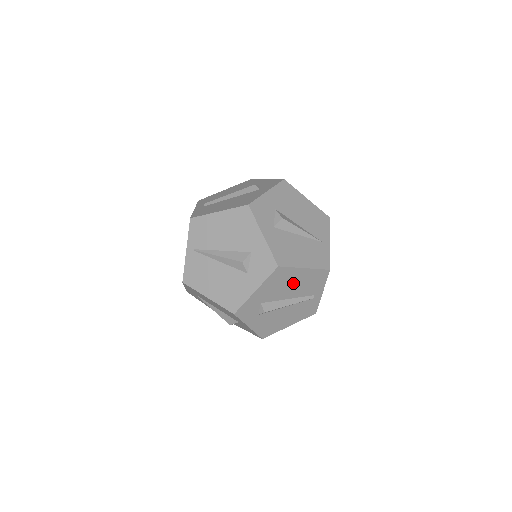
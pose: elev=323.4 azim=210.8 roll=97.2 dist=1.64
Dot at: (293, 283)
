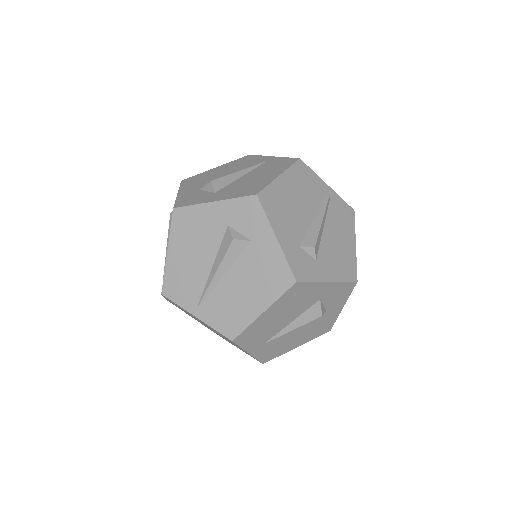
Dot at: (293, 199)
